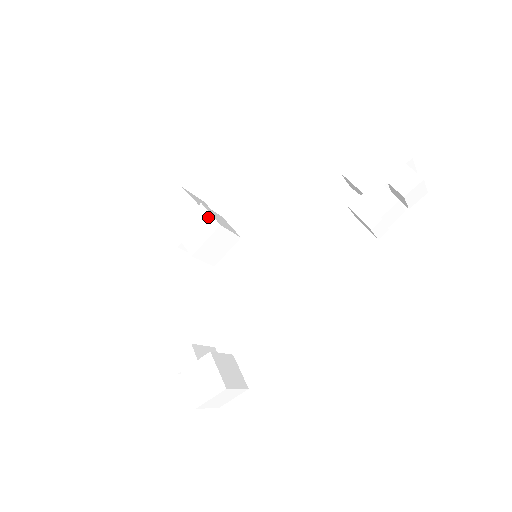
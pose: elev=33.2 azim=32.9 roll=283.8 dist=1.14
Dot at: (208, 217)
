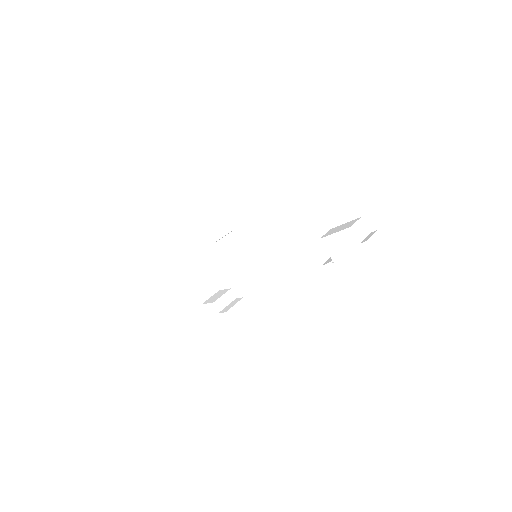
Dot at: (217, 223)
